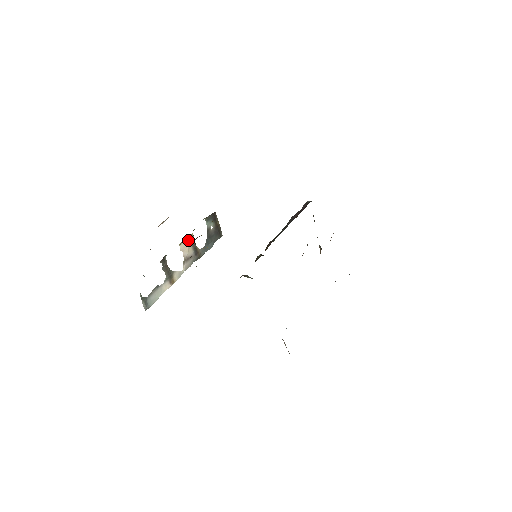
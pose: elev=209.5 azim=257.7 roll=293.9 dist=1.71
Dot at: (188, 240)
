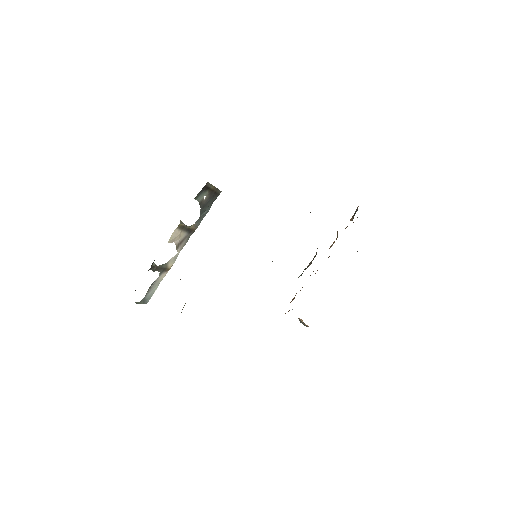
Dot at: (177, 230)
